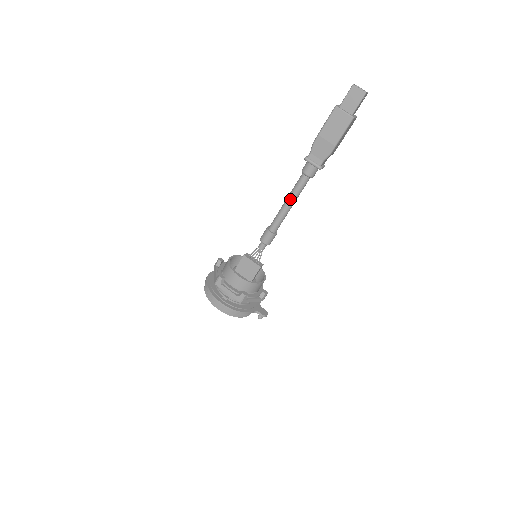
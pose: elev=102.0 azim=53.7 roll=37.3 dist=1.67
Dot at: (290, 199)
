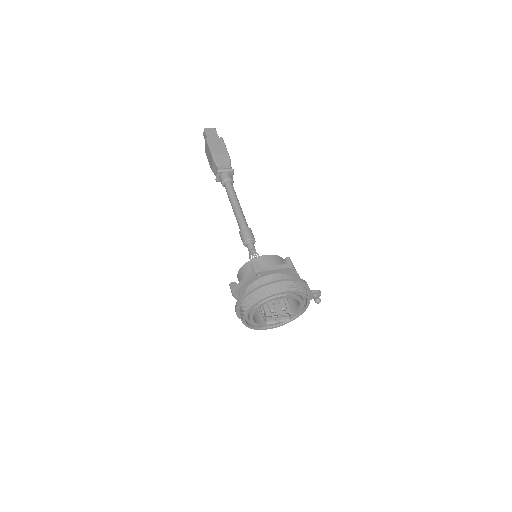
Dot at: (235, 200)
